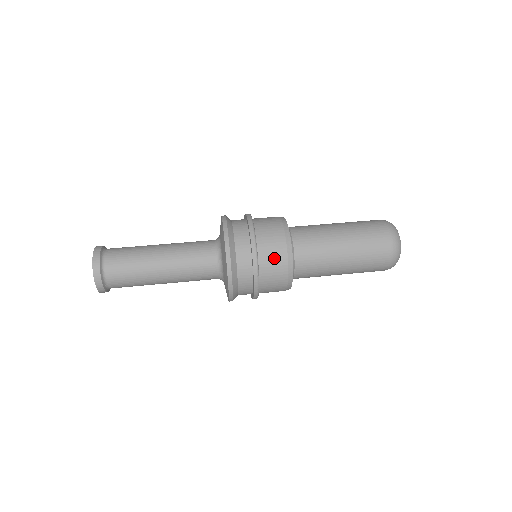
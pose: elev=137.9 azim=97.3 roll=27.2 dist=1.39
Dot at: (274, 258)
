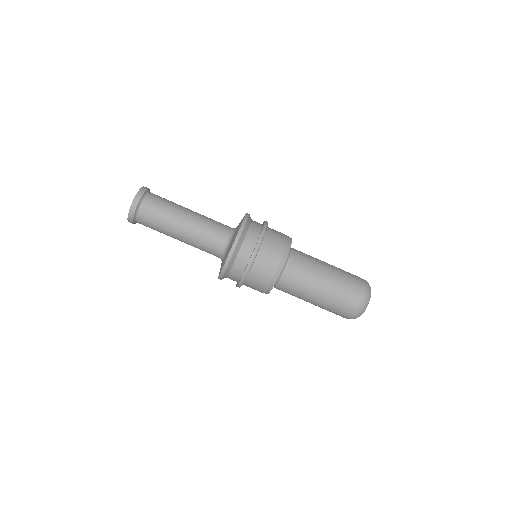
Dot at: (254, 289)
